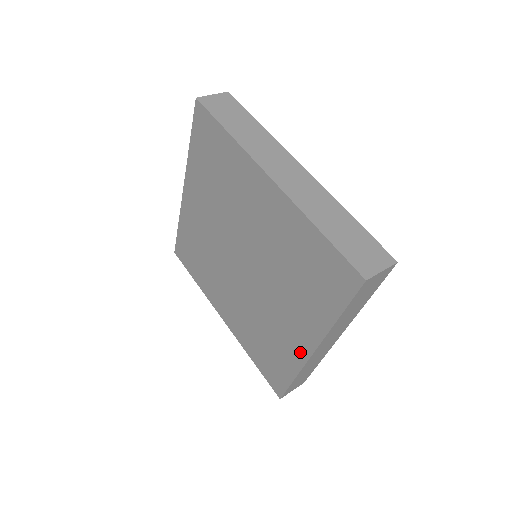
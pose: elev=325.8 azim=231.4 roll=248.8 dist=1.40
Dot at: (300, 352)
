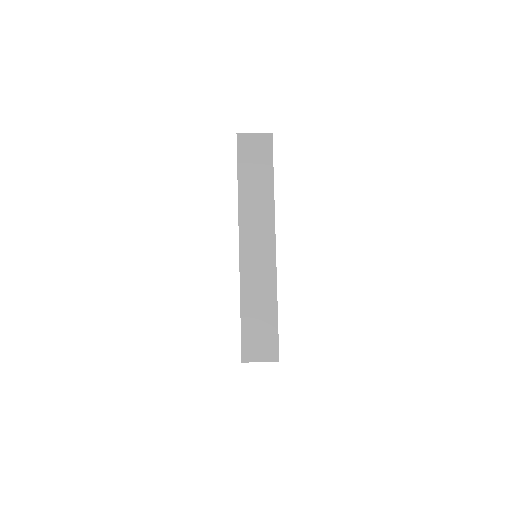
Dot at: occluded
